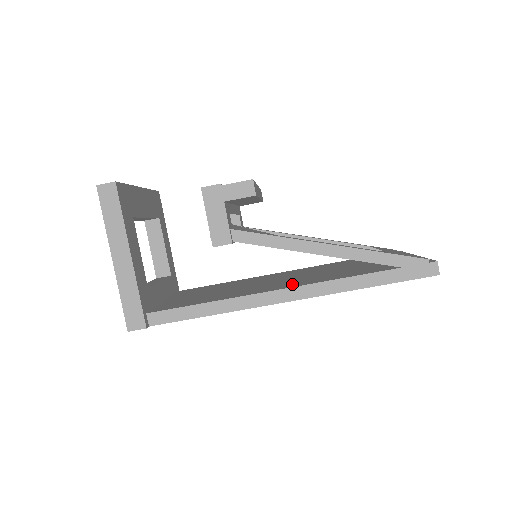
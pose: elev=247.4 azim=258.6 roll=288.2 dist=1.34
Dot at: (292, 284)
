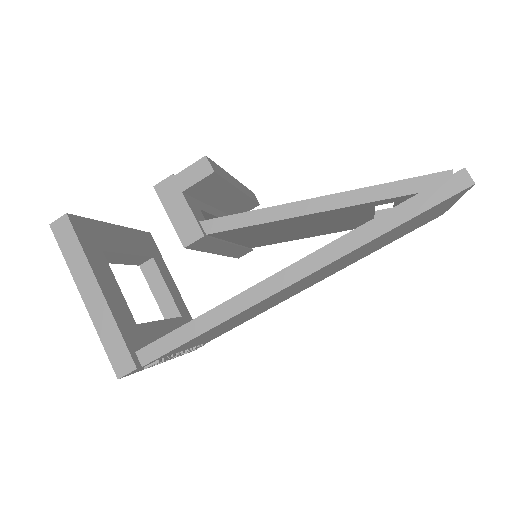
Dot at: occluded
